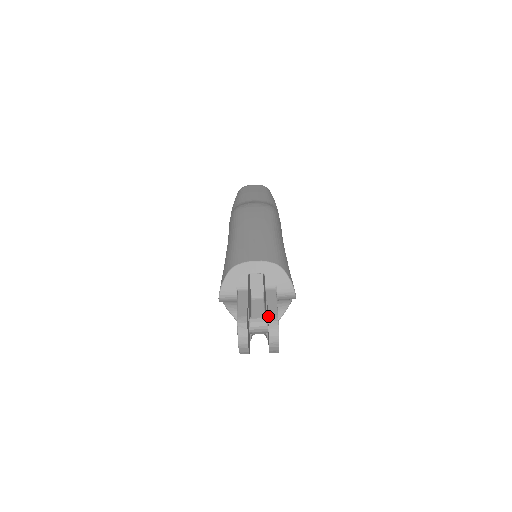
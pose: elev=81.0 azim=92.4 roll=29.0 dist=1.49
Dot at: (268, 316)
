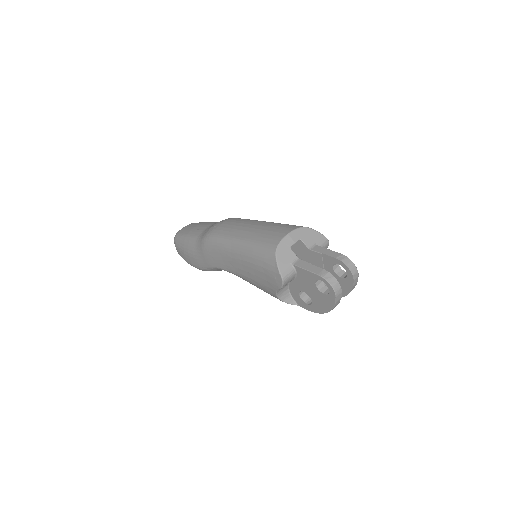
Dot at: (336, 258)
